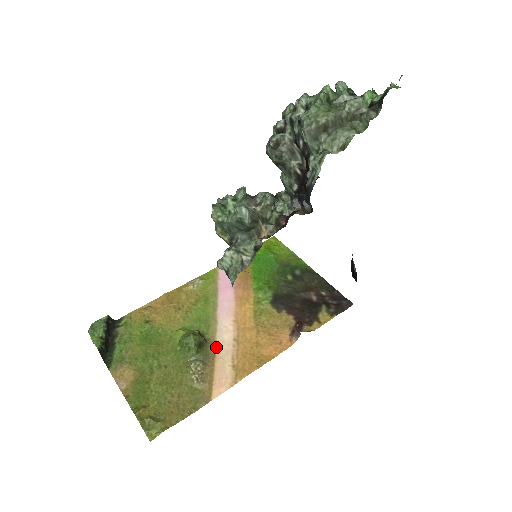
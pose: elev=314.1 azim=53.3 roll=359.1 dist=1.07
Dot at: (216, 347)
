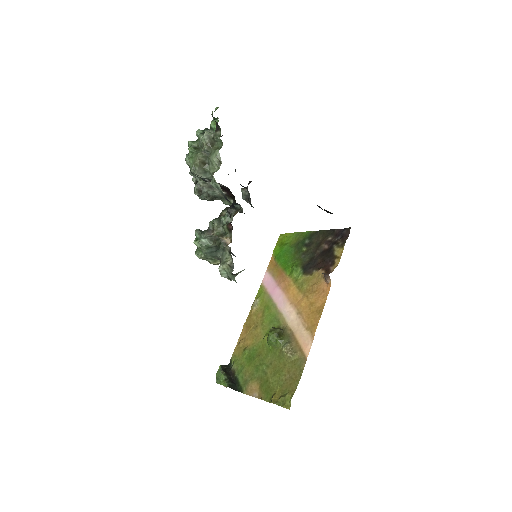
Dot at: (290, 328)
